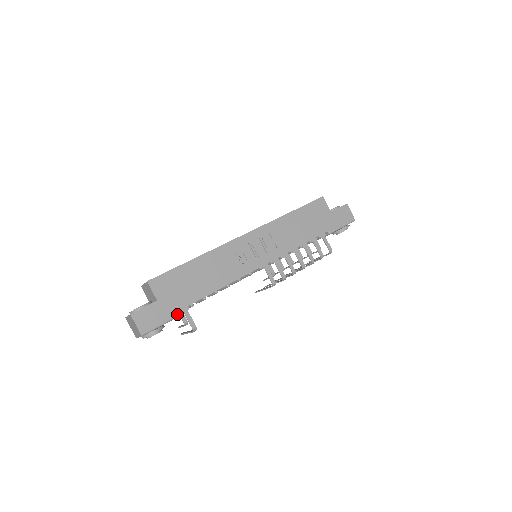
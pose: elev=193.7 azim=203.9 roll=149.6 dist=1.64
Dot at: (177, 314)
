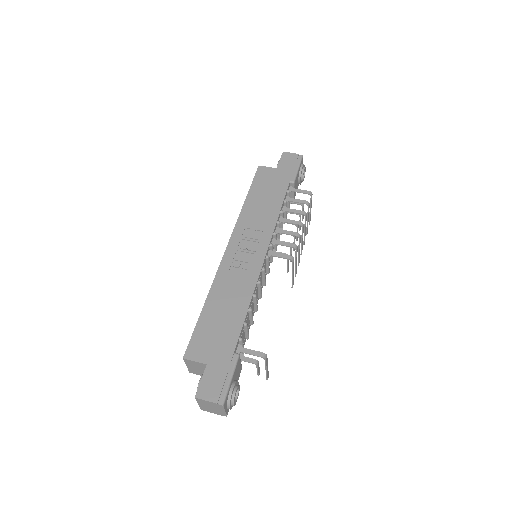
Dot at: (235, 358)
